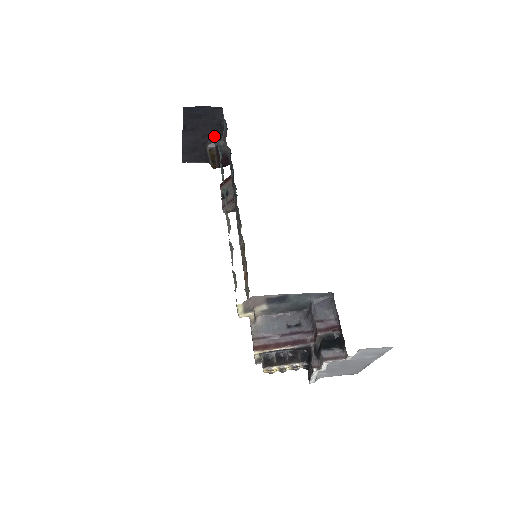
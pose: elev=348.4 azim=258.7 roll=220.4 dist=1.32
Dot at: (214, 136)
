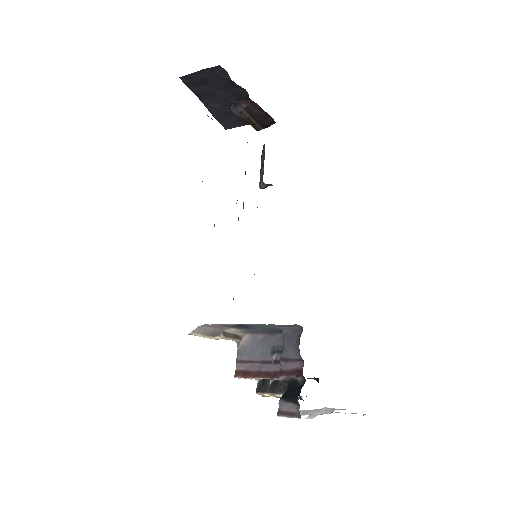
Dot at: (237, 97)
